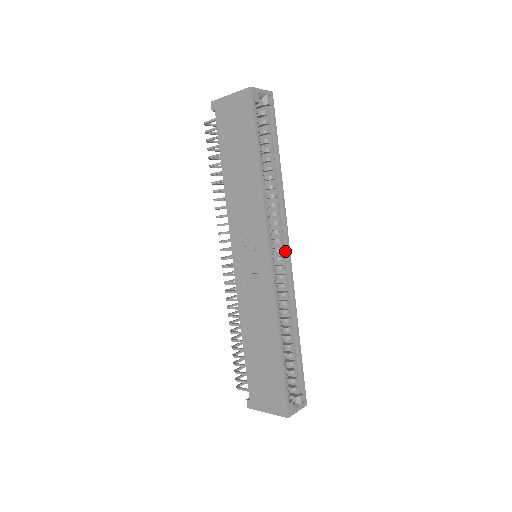
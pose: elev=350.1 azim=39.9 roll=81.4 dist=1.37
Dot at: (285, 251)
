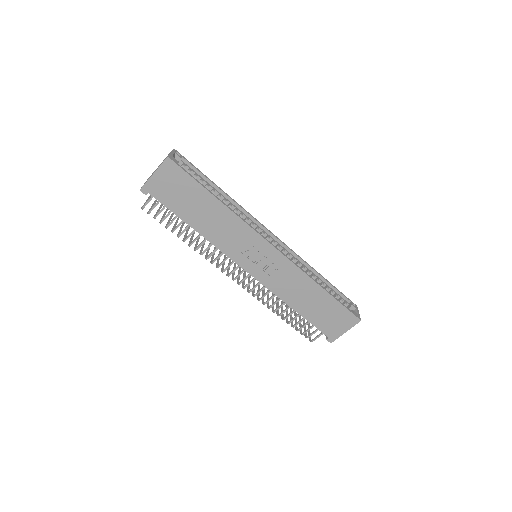
Dot at: (270, 236)
